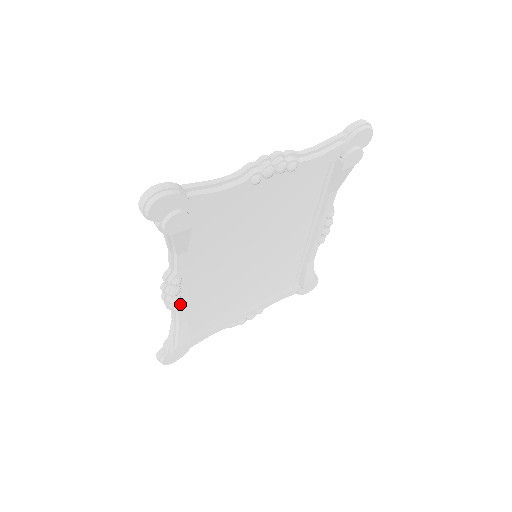
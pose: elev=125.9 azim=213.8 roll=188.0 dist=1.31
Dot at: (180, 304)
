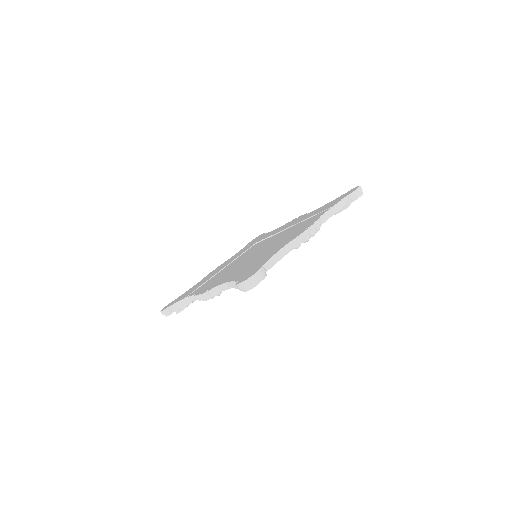
Dot at: occluded
